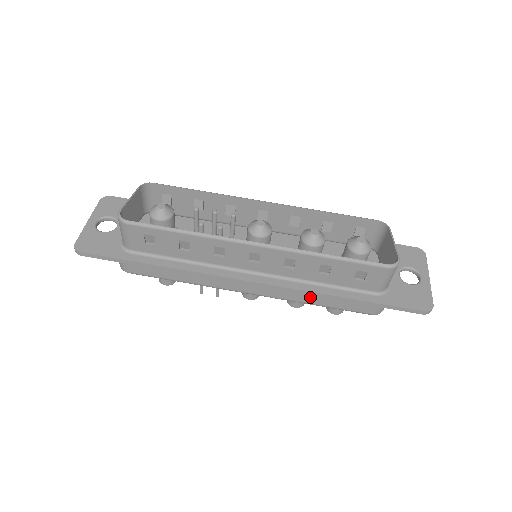
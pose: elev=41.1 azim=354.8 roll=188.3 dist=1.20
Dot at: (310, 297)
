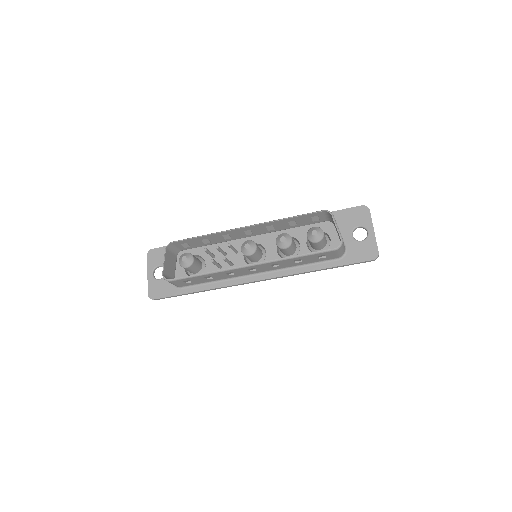
Dot at: occluded
